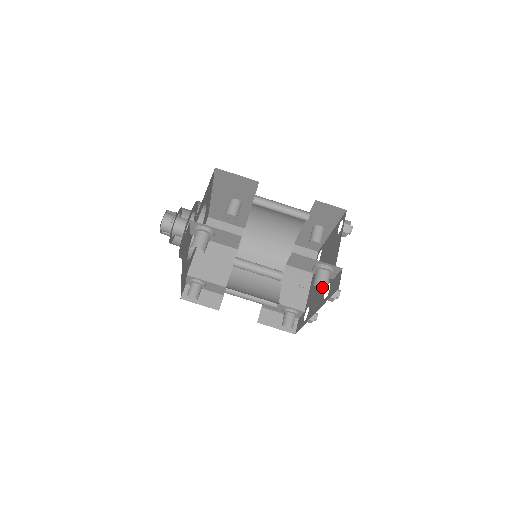
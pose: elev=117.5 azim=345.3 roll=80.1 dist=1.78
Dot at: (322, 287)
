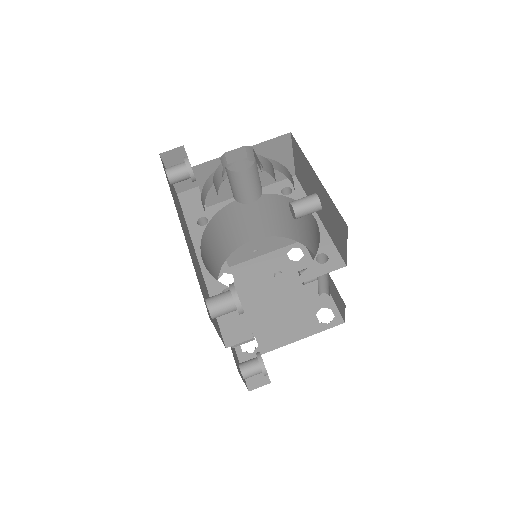
Dot at: (254, 318)
